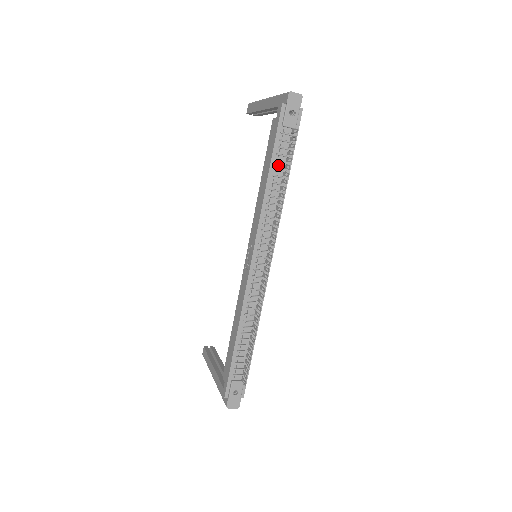
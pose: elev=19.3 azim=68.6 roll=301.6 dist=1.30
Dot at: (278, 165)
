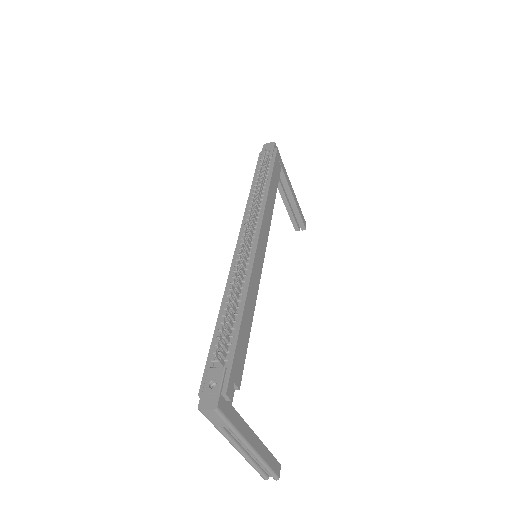
Dot at: occluded
